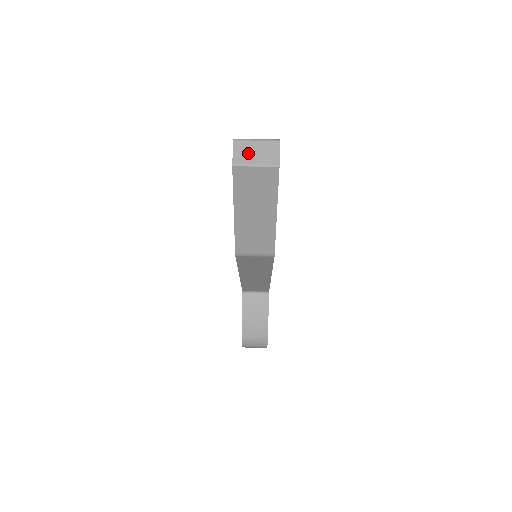
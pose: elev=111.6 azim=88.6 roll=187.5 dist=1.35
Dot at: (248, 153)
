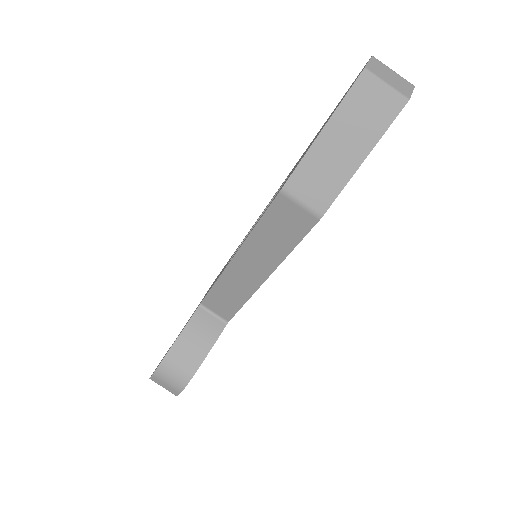
Dot at: (383, 72)
